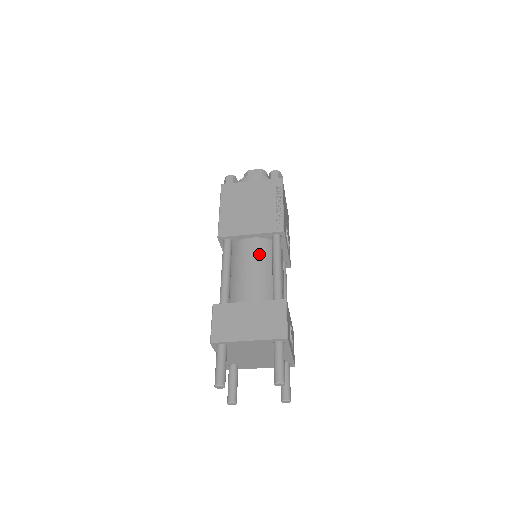
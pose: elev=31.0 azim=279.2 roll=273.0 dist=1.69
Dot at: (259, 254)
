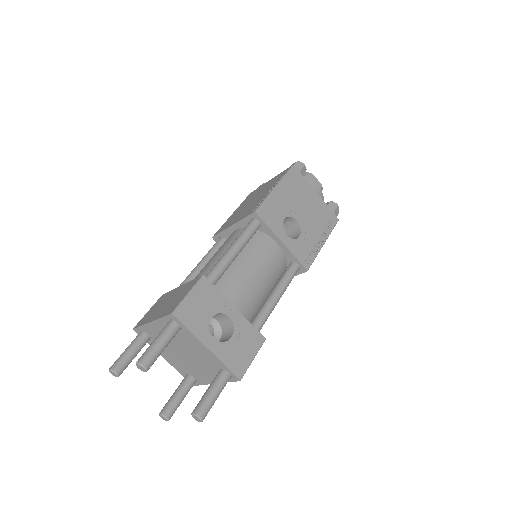
Dot at: (229, 243)
